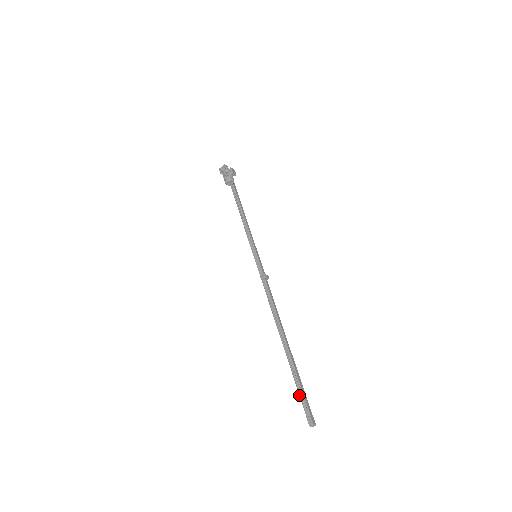
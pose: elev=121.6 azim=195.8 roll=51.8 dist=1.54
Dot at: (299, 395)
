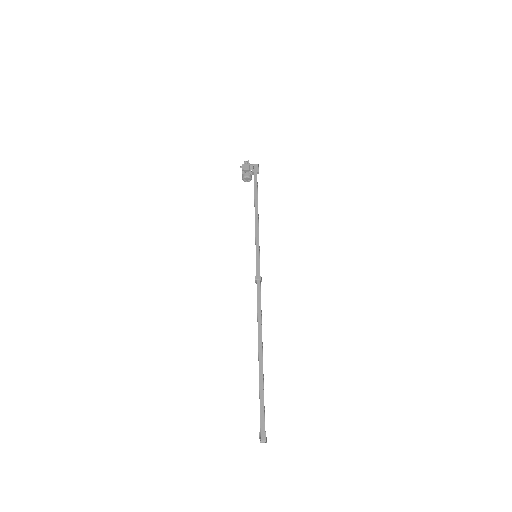
Dot at: (260, 408)
